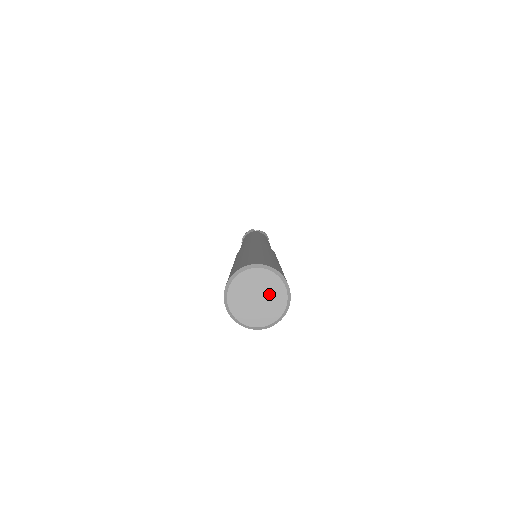
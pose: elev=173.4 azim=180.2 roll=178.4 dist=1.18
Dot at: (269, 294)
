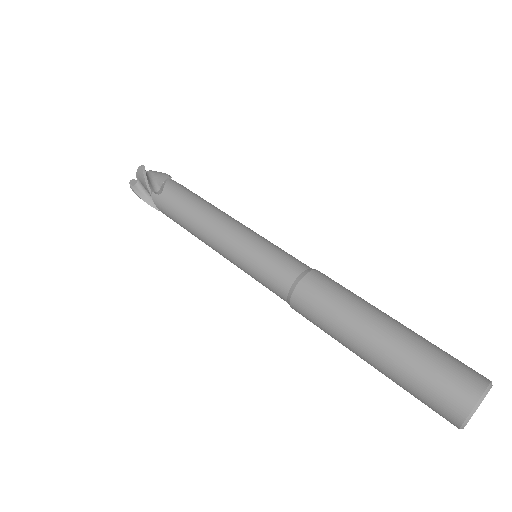
Dot at: occluded
